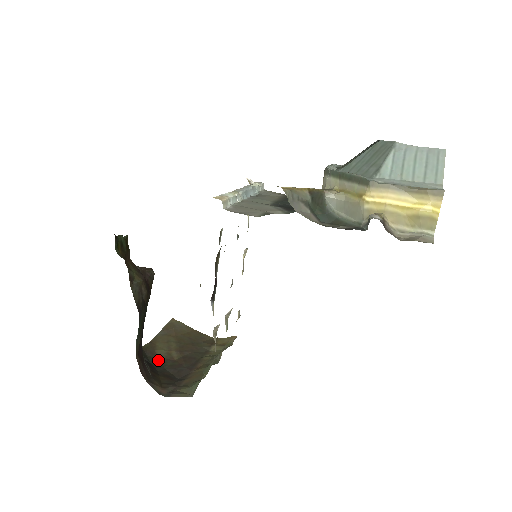
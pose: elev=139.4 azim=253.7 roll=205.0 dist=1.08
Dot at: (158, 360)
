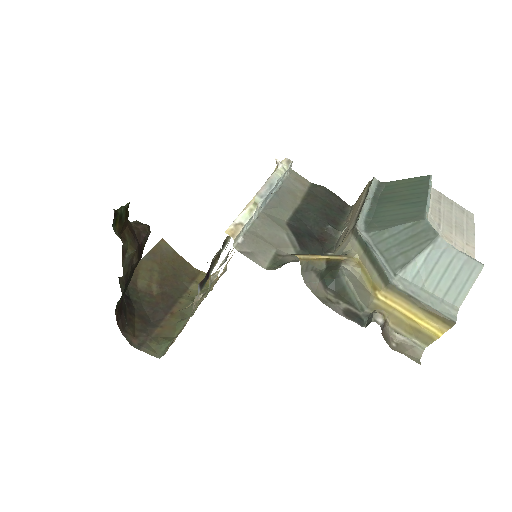
Dot at: (137, 292)
